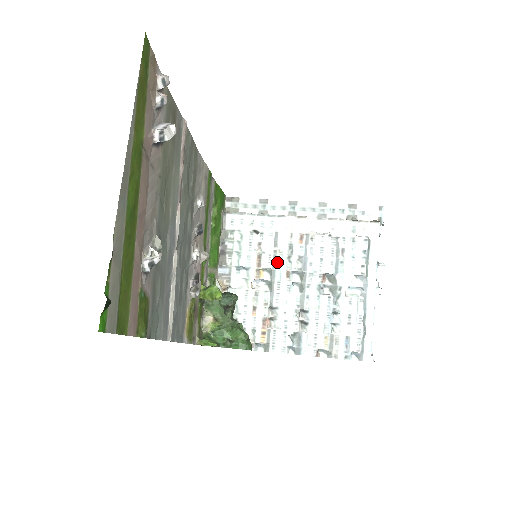
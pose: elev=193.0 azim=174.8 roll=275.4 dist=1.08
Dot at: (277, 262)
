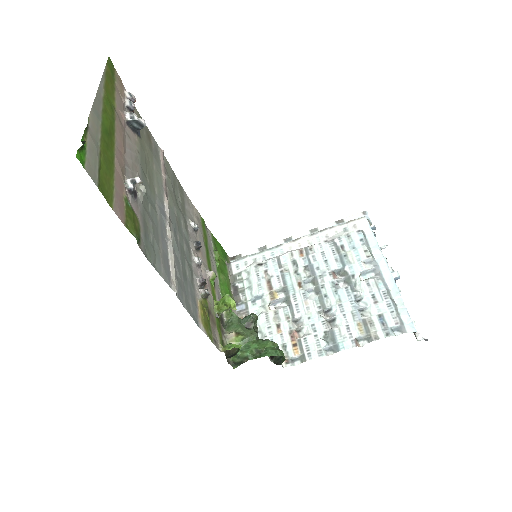
Dot at: (286, 279)
